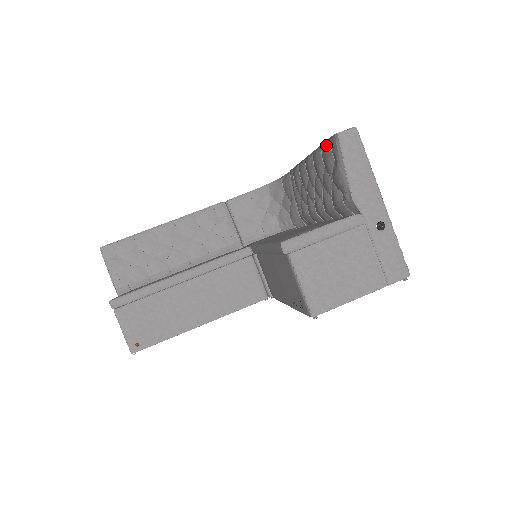
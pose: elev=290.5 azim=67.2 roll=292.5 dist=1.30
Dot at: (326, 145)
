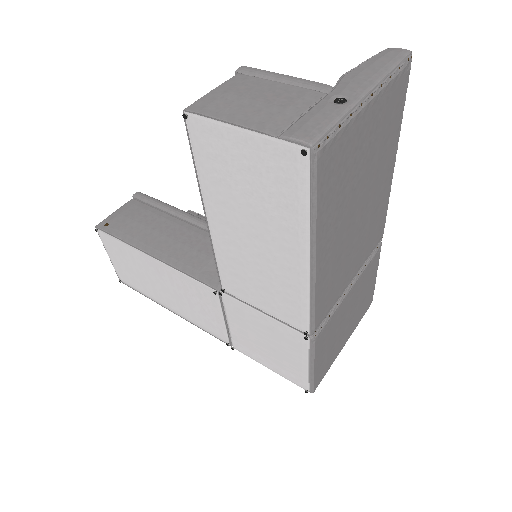
Dot at: occluded
